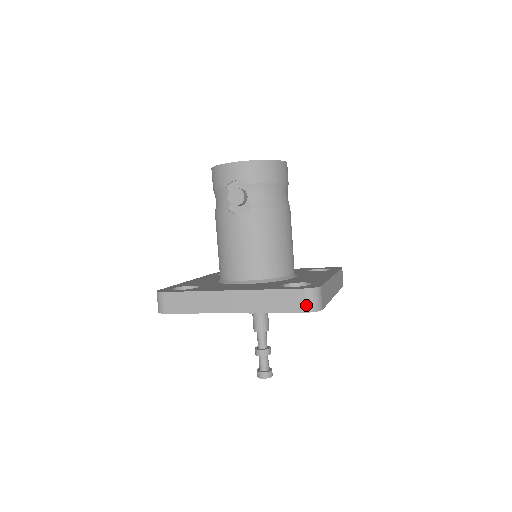
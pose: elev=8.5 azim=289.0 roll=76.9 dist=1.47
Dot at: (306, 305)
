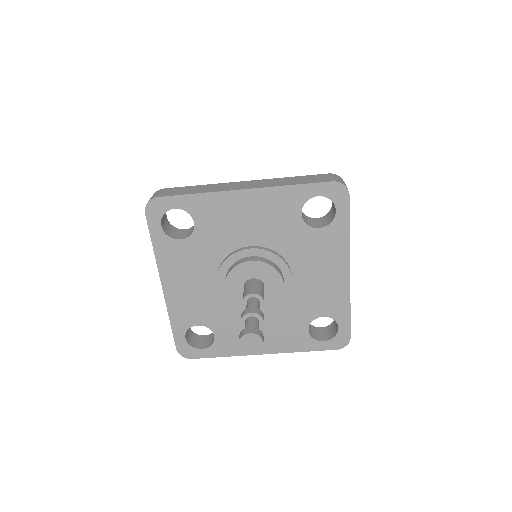
Dot at: (333, 179)
